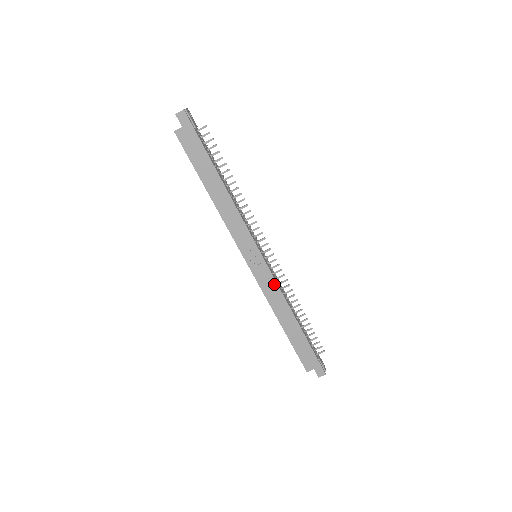
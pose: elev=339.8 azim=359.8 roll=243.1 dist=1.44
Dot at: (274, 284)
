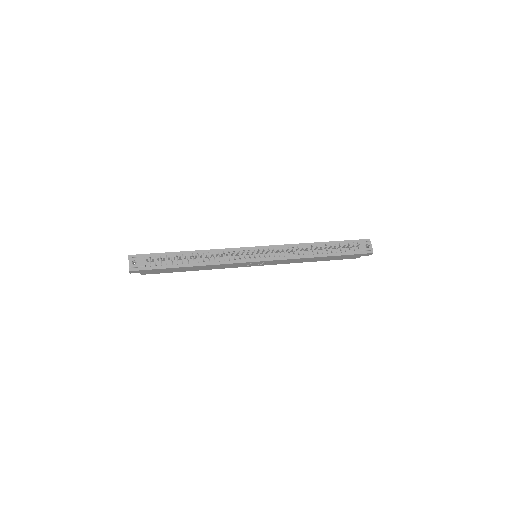
Dot at: (282, 260)
